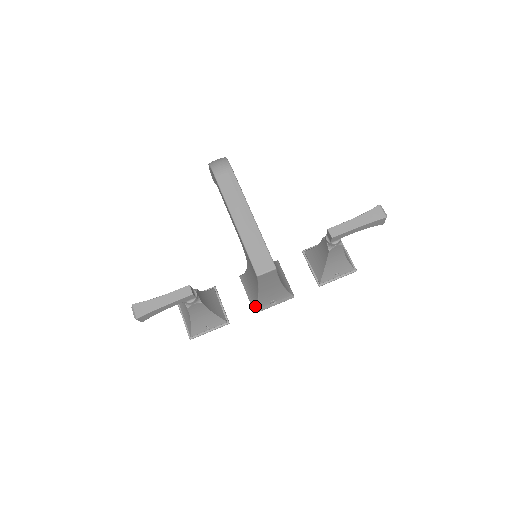
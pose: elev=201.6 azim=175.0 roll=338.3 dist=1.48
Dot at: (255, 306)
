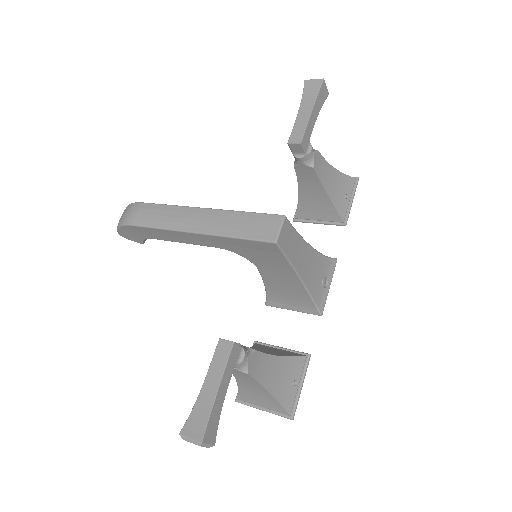
Dot at: (313, 306)
